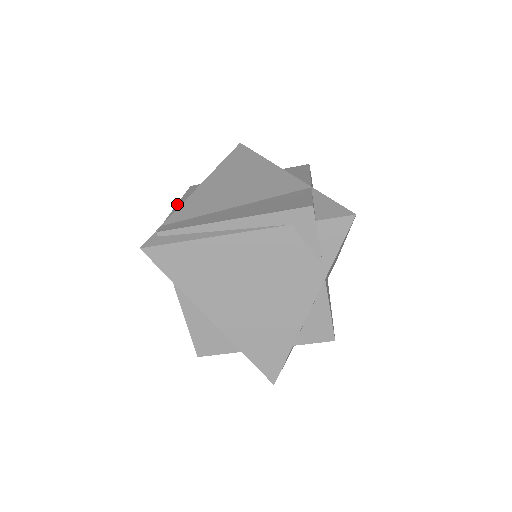
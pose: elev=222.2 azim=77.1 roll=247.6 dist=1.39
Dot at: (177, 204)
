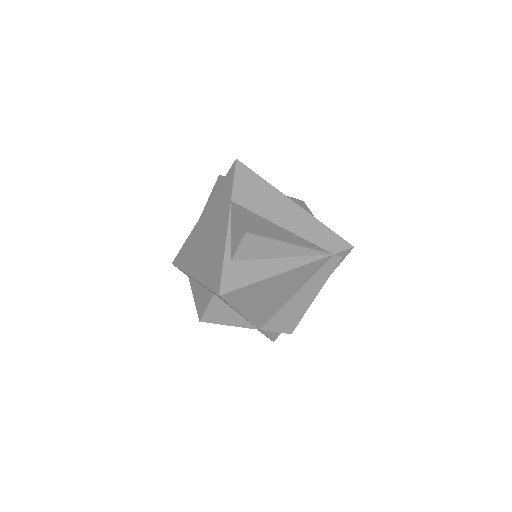
Dot at: occluded
